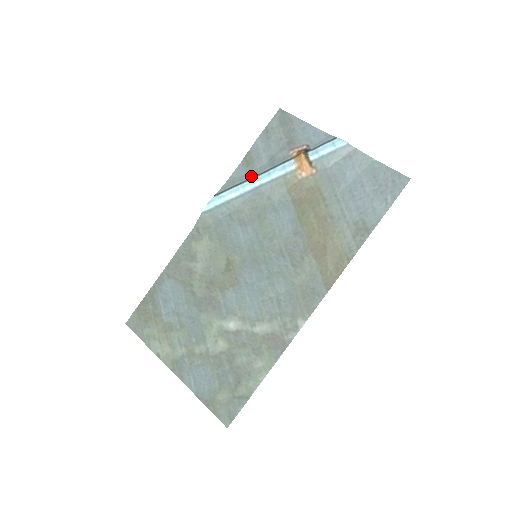
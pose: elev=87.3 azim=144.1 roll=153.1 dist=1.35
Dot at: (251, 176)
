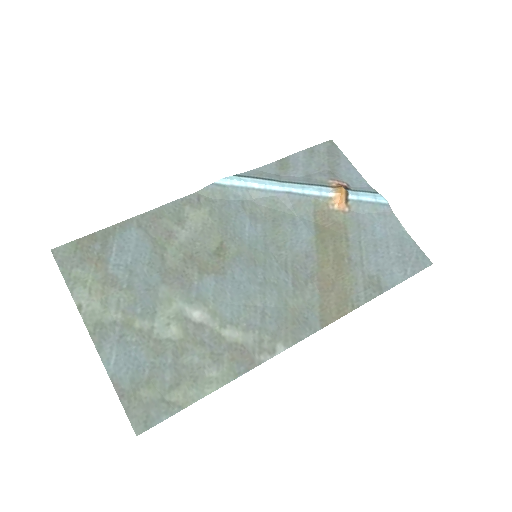
Dot at: (282, 179)
